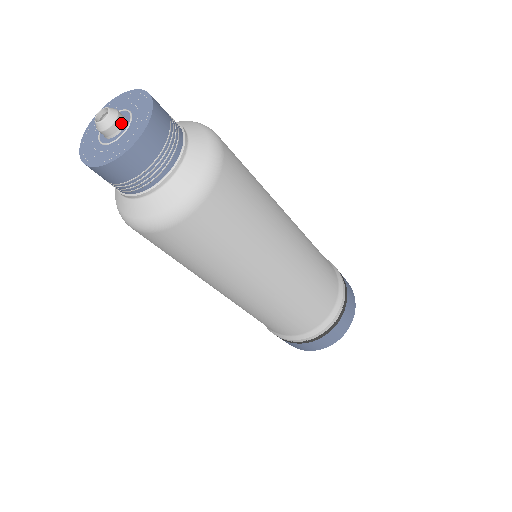
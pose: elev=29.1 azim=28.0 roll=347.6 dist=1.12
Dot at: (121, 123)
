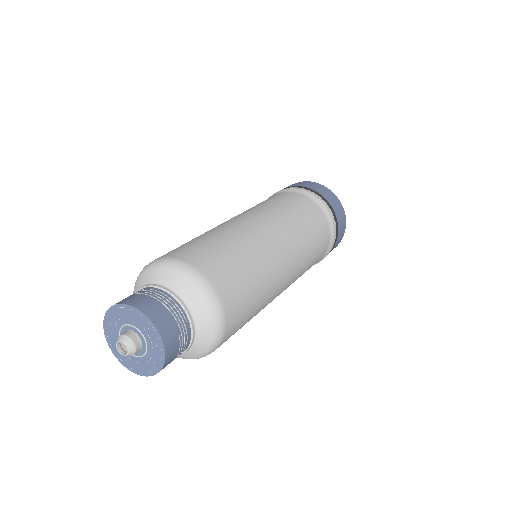
Dot at: (139, 349)
